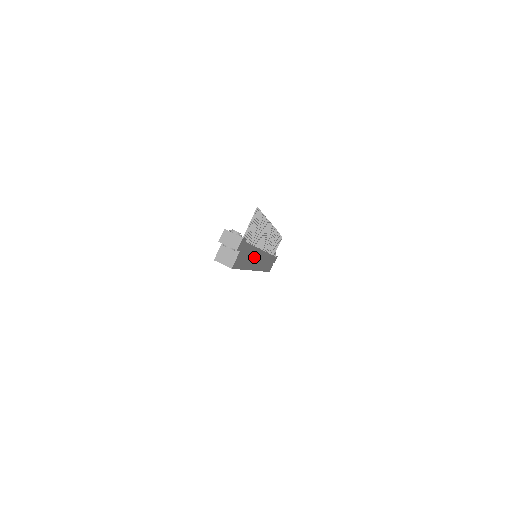
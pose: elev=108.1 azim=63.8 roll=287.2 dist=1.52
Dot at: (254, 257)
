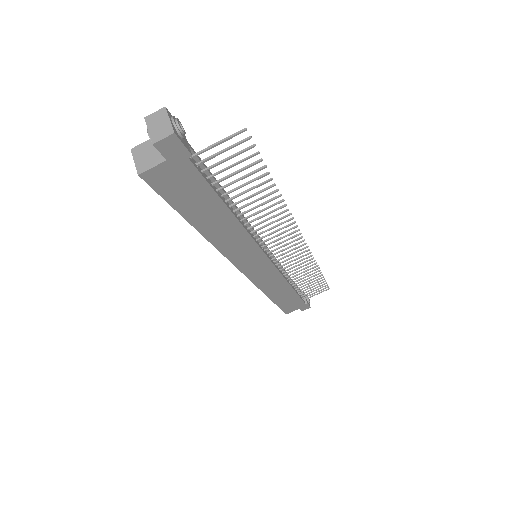
Dot at: (232, 235)
